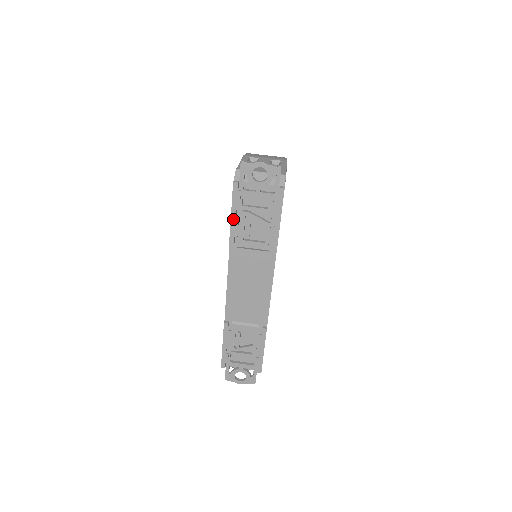
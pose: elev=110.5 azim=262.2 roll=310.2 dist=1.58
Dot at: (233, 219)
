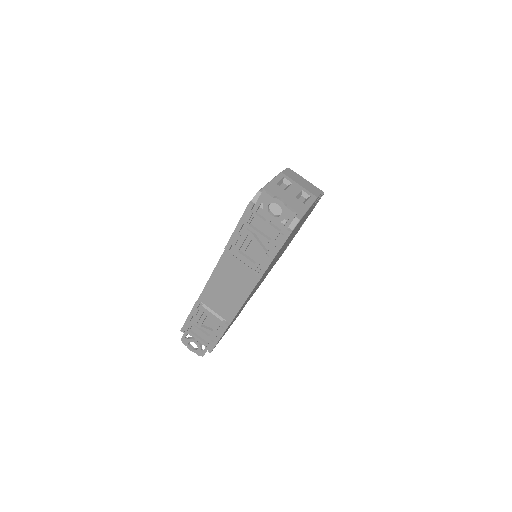
Dot at: (236, 231)
